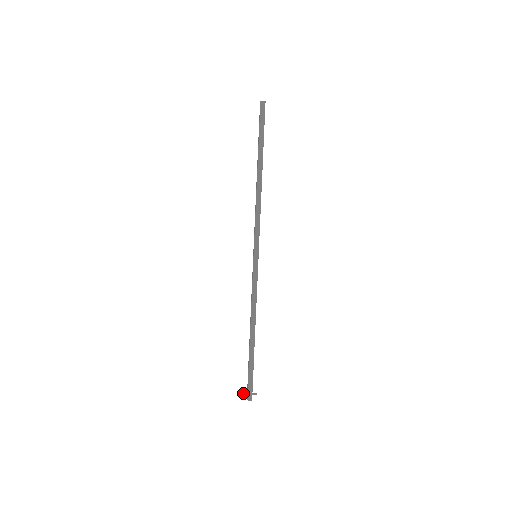
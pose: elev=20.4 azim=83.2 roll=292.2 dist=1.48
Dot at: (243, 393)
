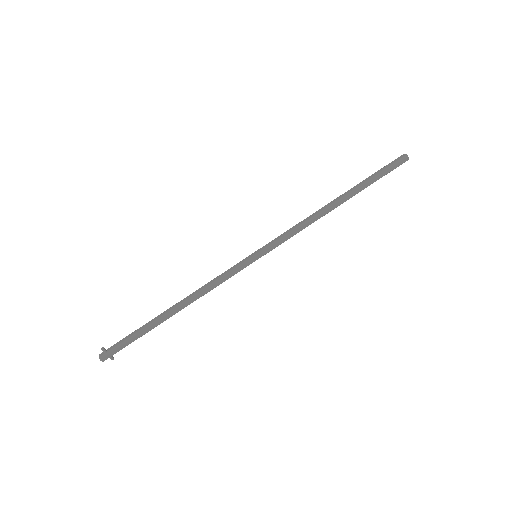
Dot at: (104, 348)
